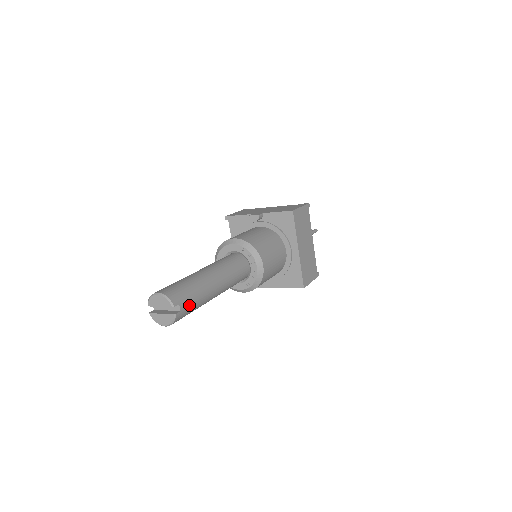
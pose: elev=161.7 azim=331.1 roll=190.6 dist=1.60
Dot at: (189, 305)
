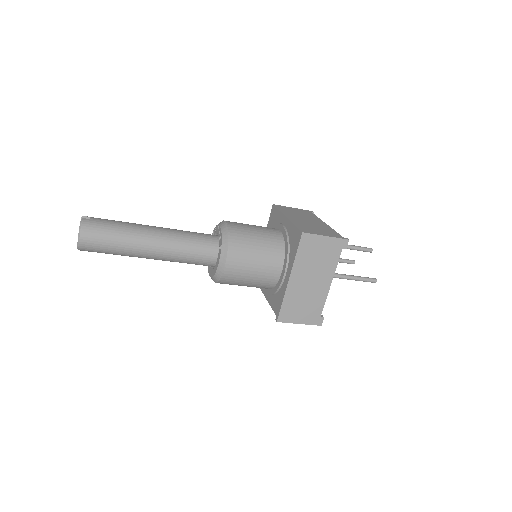
Dot at: (105, 221)
